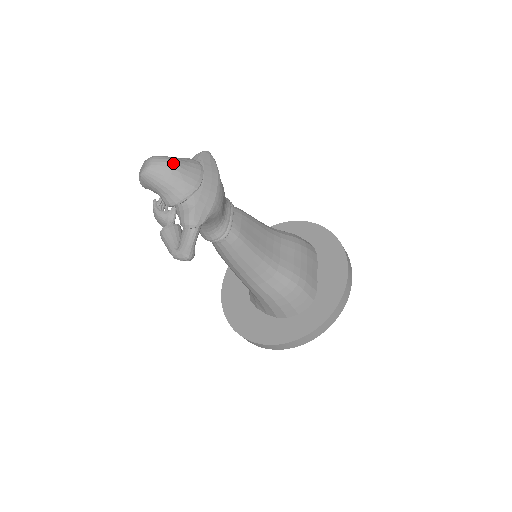
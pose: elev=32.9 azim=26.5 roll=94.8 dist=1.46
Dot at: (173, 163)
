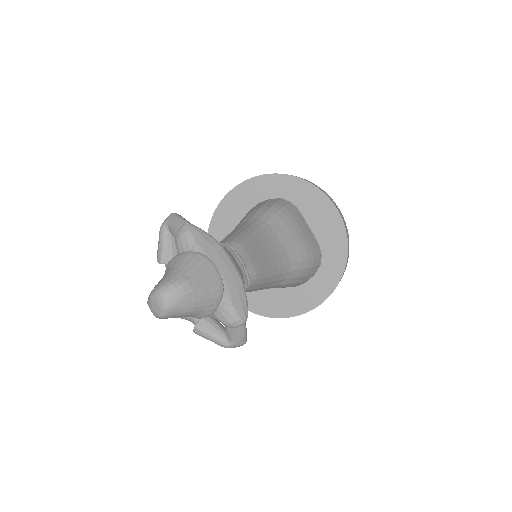
Dot at: (188, 285)
